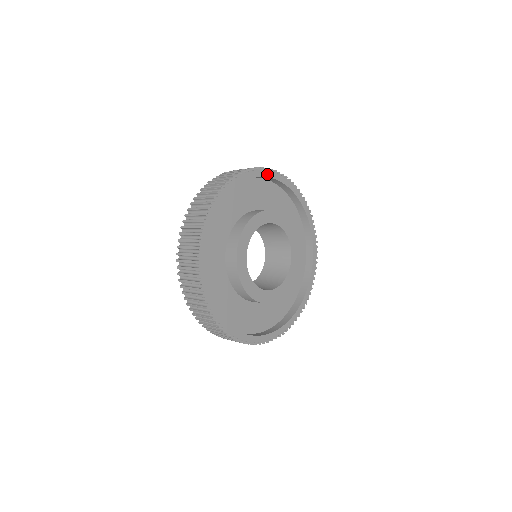
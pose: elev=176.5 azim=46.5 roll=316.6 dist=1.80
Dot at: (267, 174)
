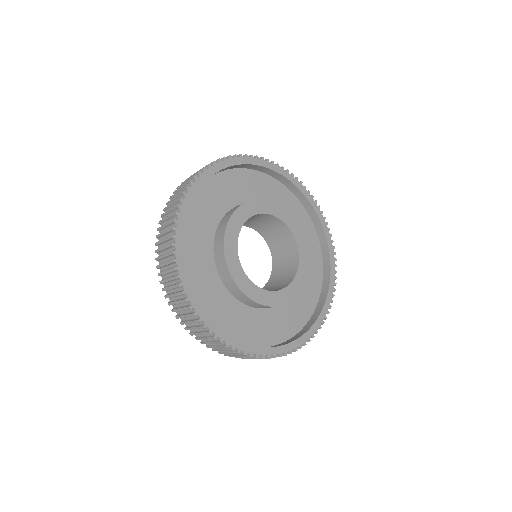
Dot at: (217, 168)
